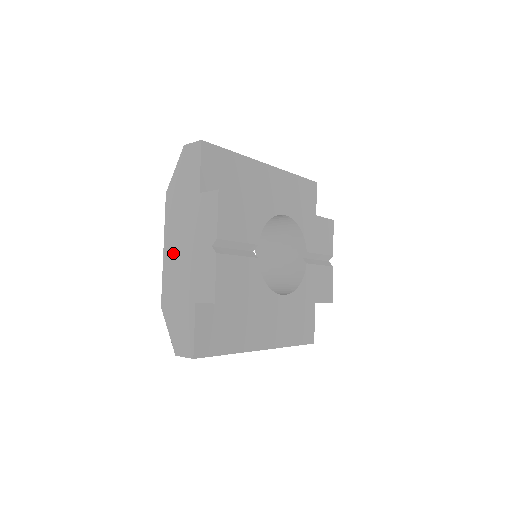
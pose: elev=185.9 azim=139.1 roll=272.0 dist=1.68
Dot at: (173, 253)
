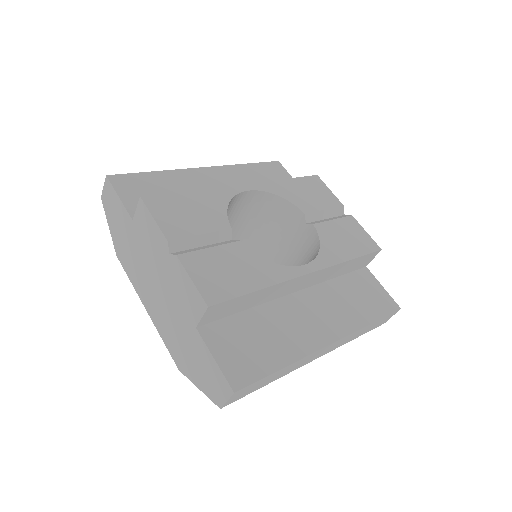
Dot at: (152, 302)
